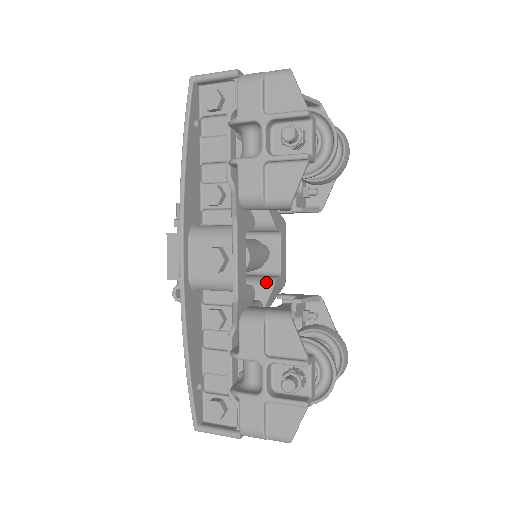
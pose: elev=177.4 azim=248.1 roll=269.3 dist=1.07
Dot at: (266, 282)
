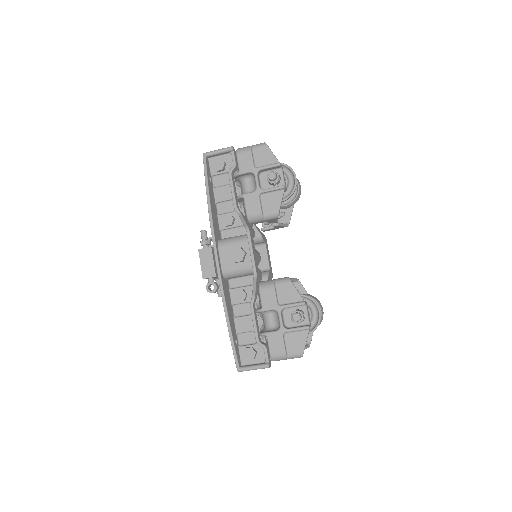
Dot at: (263, 274)
